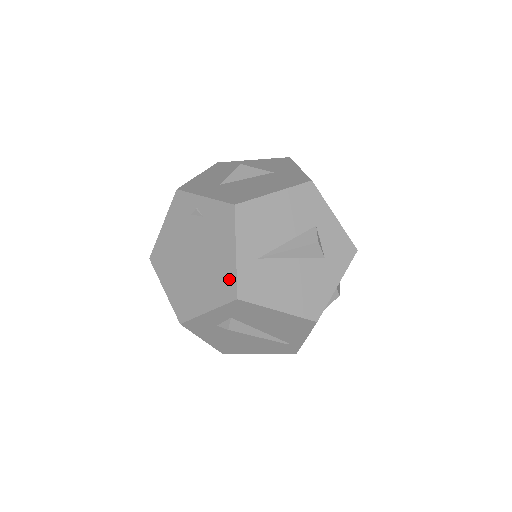
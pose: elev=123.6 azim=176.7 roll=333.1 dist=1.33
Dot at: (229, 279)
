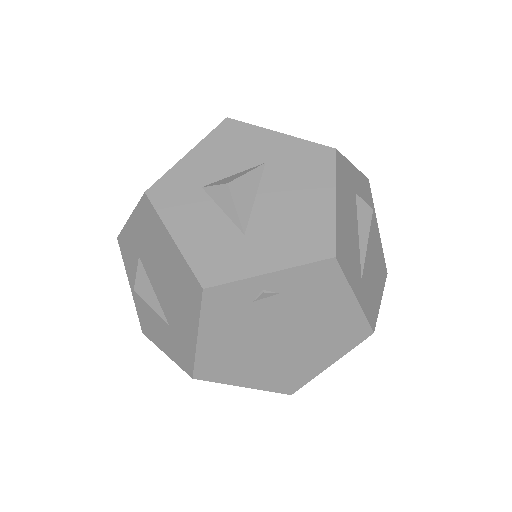
Dot at: (355, 325)
